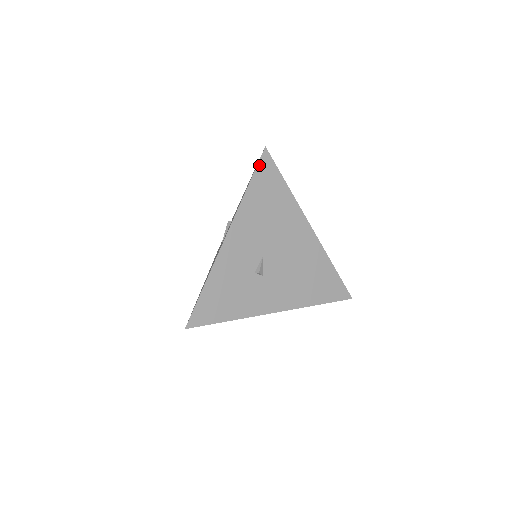
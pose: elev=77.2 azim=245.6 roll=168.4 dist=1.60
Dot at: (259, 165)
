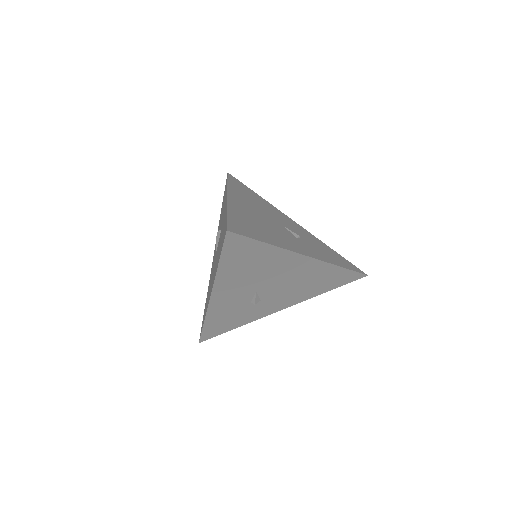
Dot at: (225, 246)
